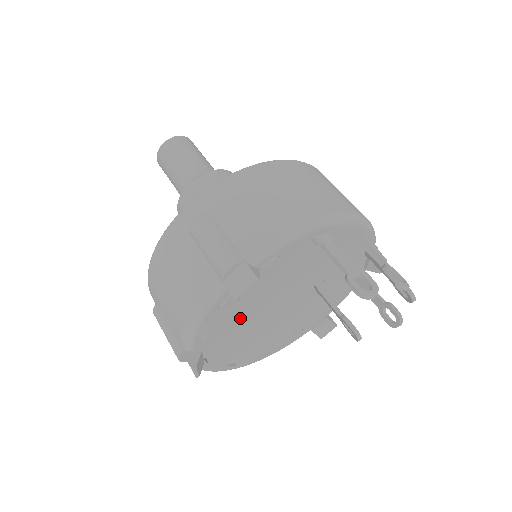
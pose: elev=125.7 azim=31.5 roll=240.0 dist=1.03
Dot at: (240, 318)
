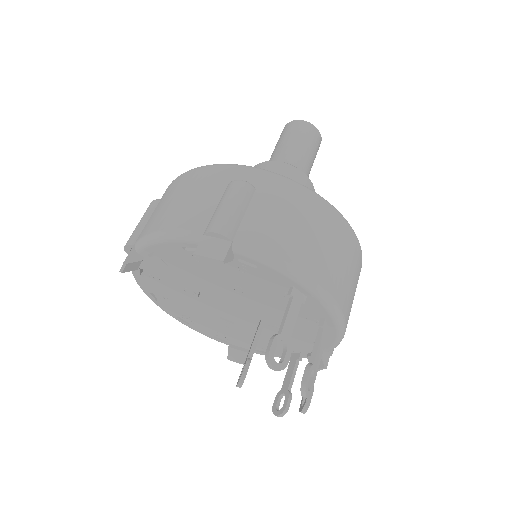
Dot at: (190, 273)
